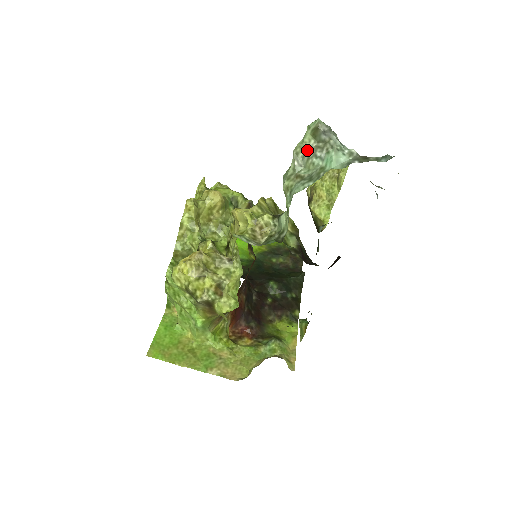
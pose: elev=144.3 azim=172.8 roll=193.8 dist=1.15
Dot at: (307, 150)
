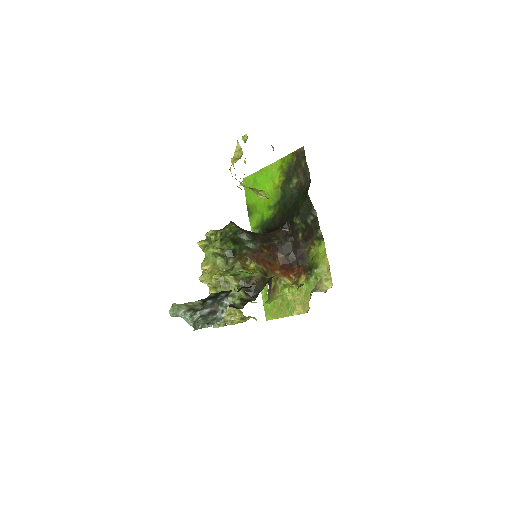
Dot at: occluded
